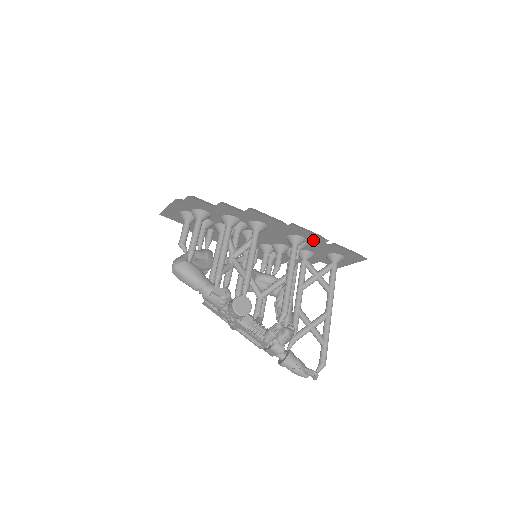
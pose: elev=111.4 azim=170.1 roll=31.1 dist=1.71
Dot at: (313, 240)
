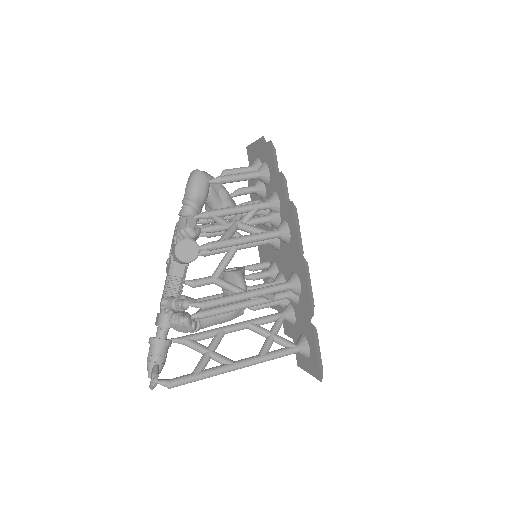
Dot at: (305, 301)
